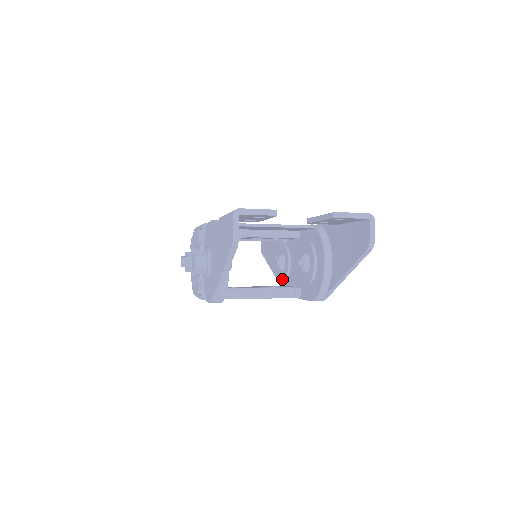
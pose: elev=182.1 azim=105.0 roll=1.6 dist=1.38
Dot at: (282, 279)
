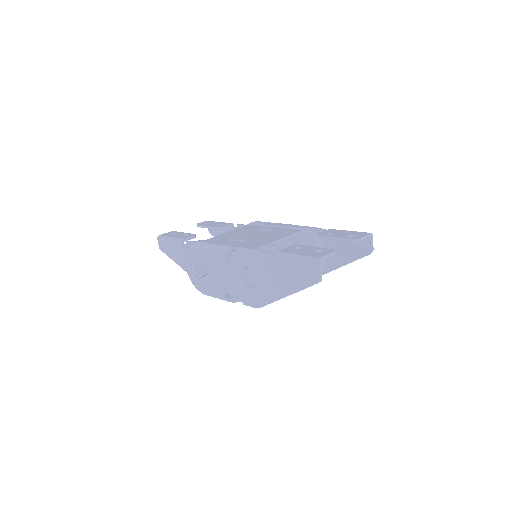
Dot at: occluded
